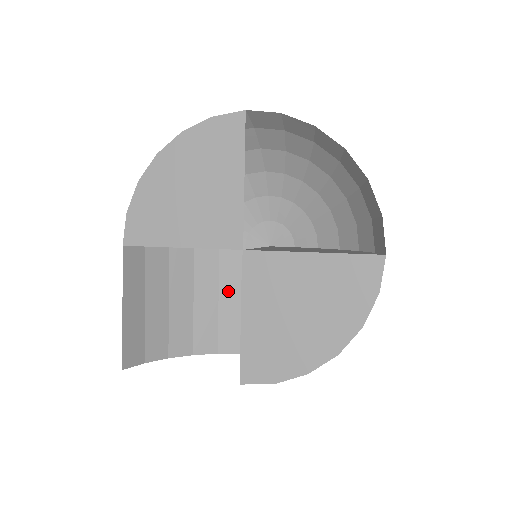
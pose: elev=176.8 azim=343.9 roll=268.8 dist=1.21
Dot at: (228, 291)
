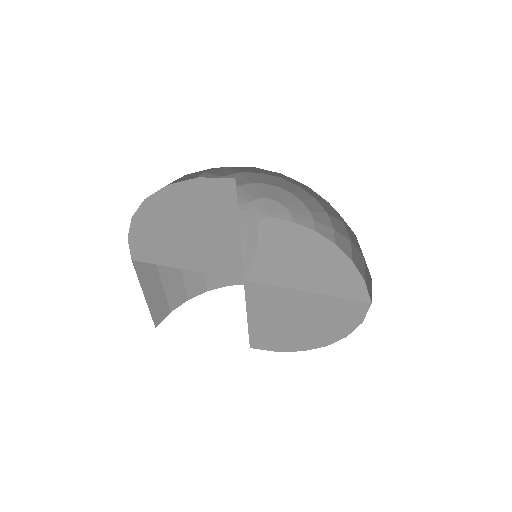
Dot at: occluded
